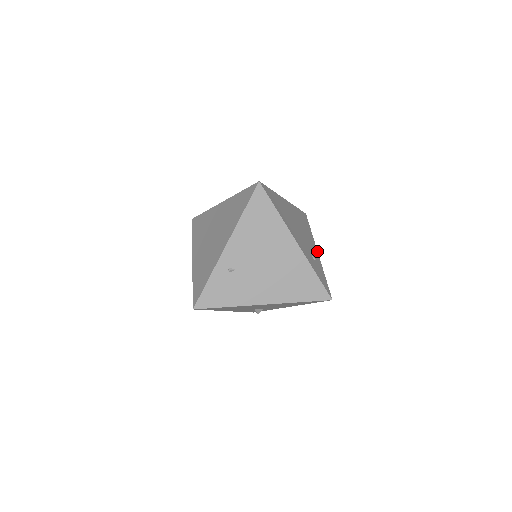
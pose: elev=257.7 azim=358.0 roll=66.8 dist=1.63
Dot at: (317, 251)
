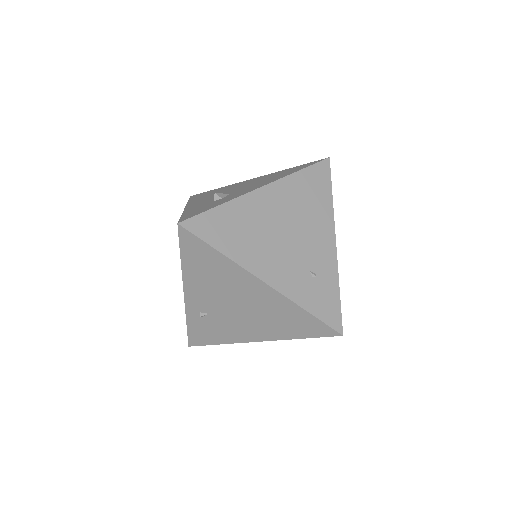
Dot at: (335, 239)
